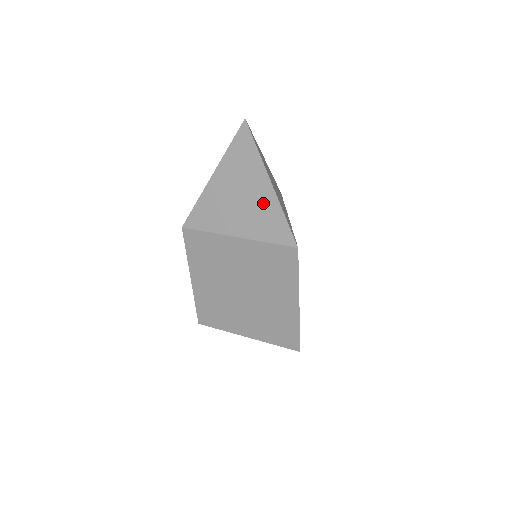
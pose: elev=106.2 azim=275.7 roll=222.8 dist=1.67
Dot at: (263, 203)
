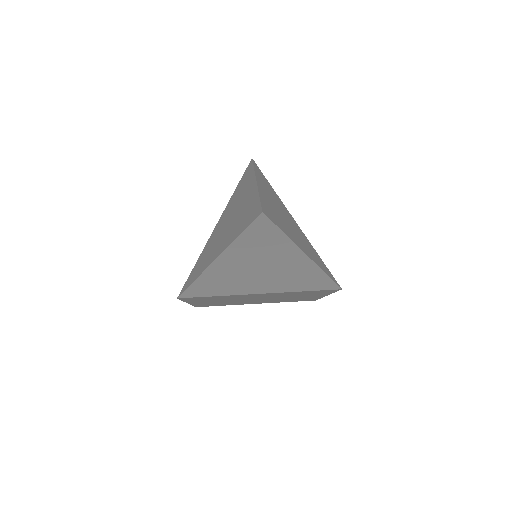
Dot at: (296, 271)
